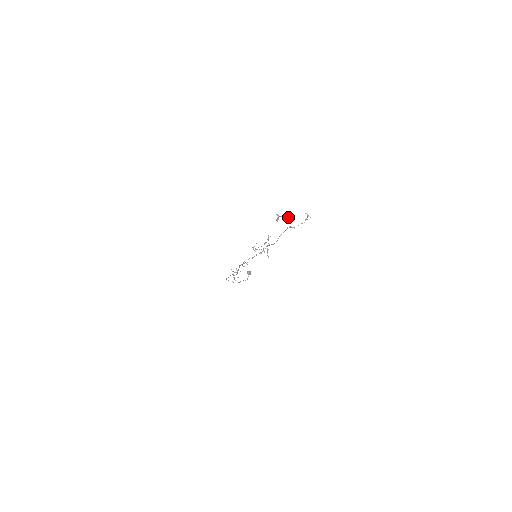
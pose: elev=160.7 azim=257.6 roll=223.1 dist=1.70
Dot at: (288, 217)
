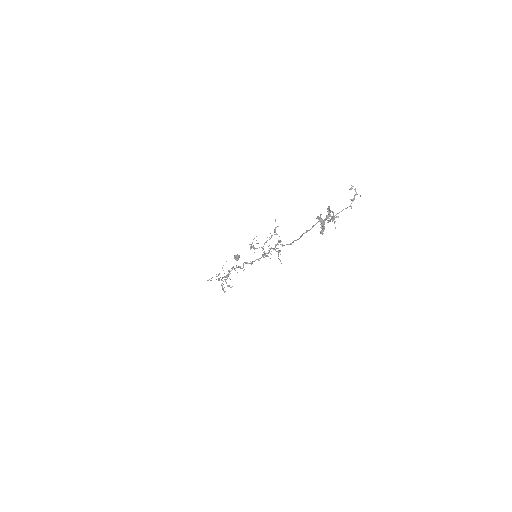
Dot at: occluded
